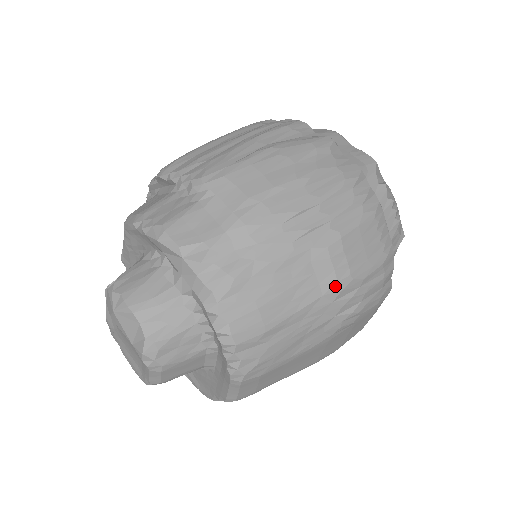
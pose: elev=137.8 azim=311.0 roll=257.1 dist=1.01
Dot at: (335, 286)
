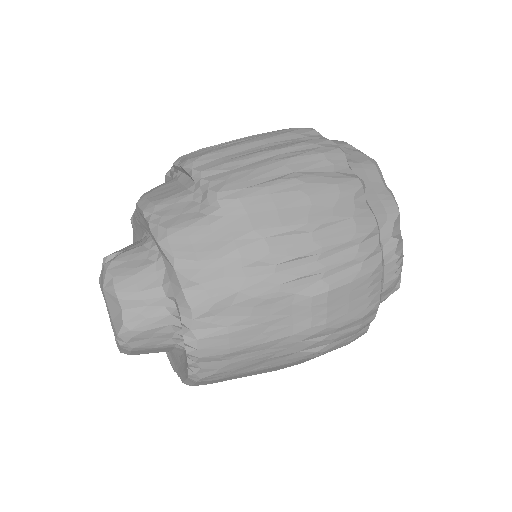
Dot at: (307, 330)
